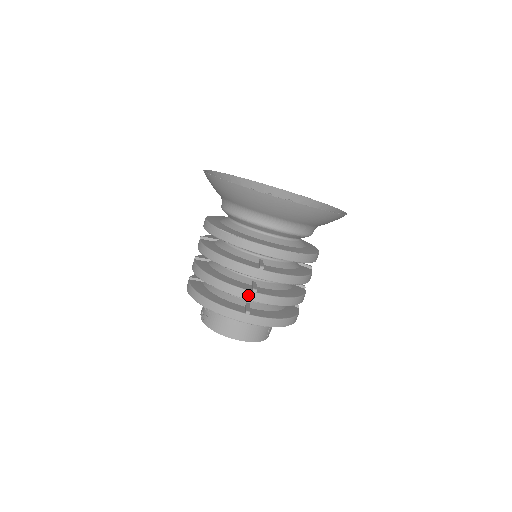
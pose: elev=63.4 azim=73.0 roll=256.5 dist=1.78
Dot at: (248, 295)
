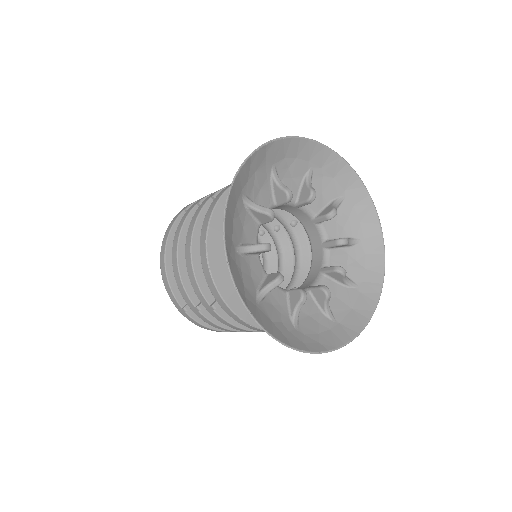
Dot at: (190, 305)
